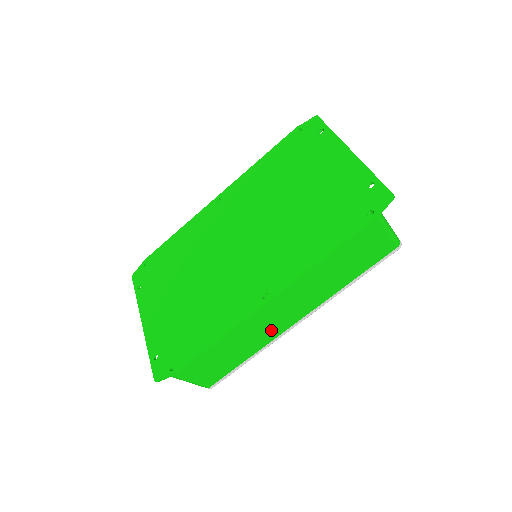
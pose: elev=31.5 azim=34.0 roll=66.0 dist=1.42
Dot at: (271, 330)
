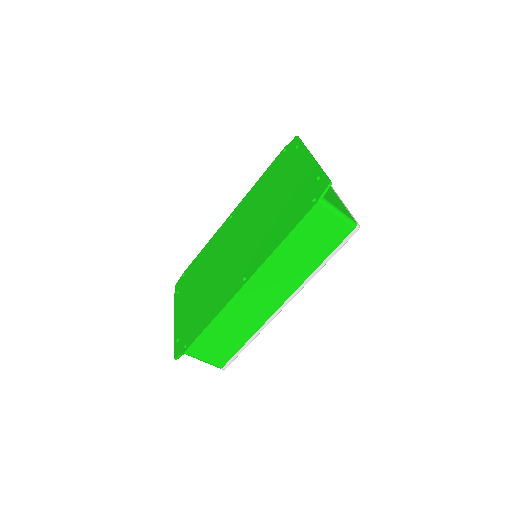
Dot at: (260, 312)
